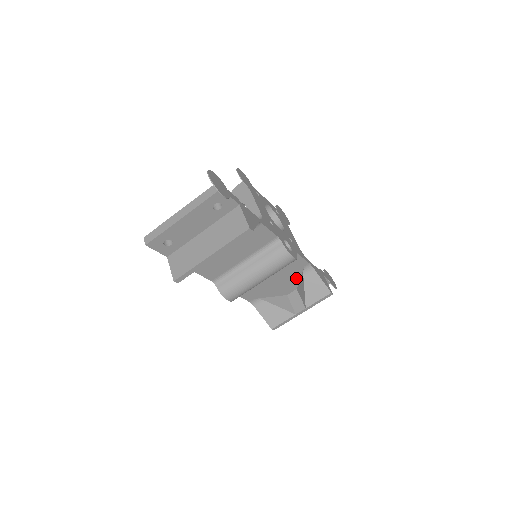
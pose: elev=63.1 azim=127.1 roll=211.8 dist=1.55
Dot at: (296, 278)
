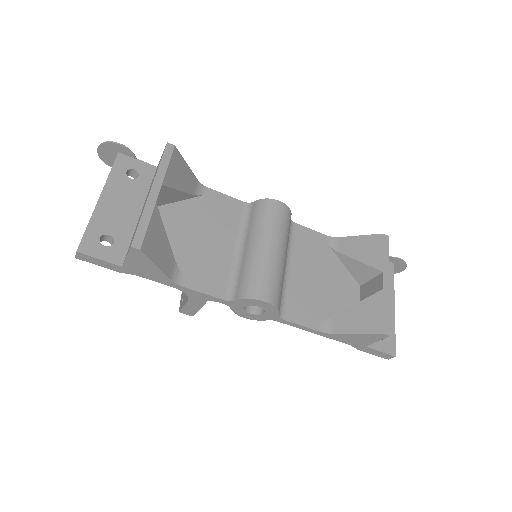
Dot at: (338, 266)
